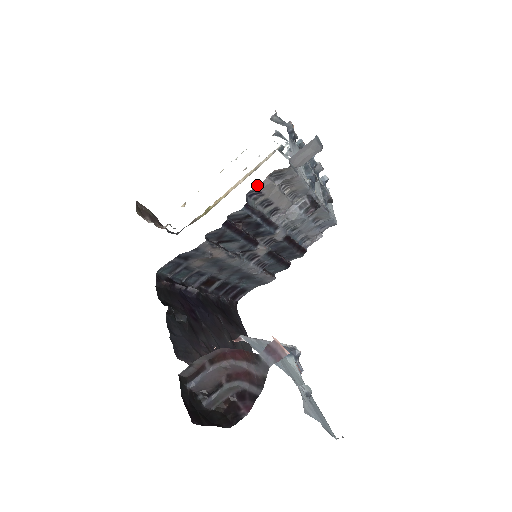
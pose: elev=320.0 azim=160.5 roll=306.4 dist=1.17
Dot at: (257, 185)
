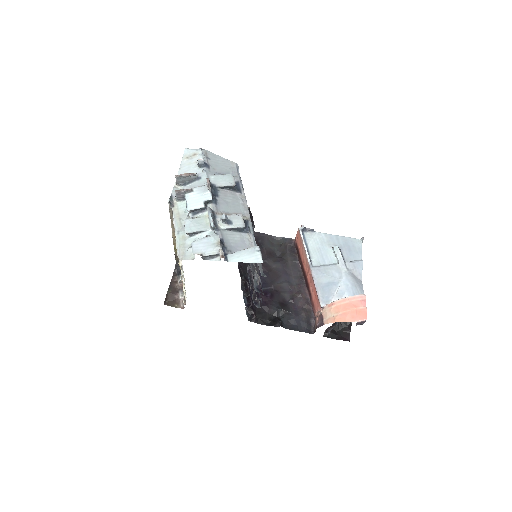
Dot at: occluded
